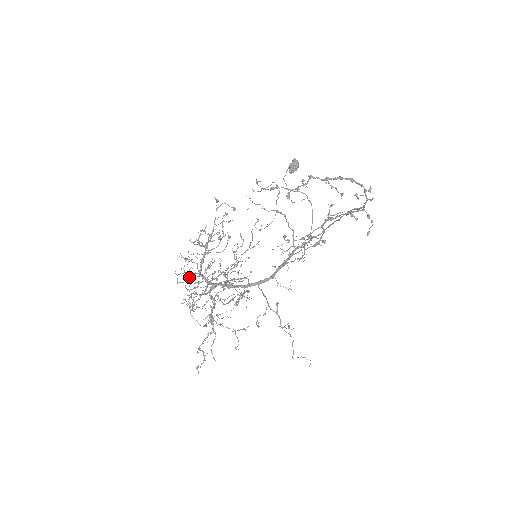
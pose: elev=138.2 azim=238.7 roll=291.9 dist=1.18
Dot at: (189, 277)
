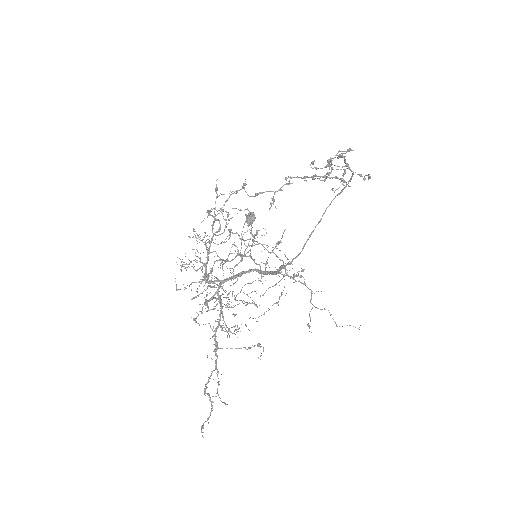
Dot at: occluded
